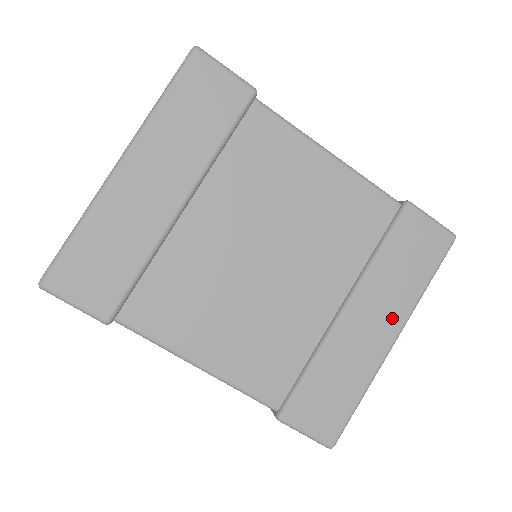
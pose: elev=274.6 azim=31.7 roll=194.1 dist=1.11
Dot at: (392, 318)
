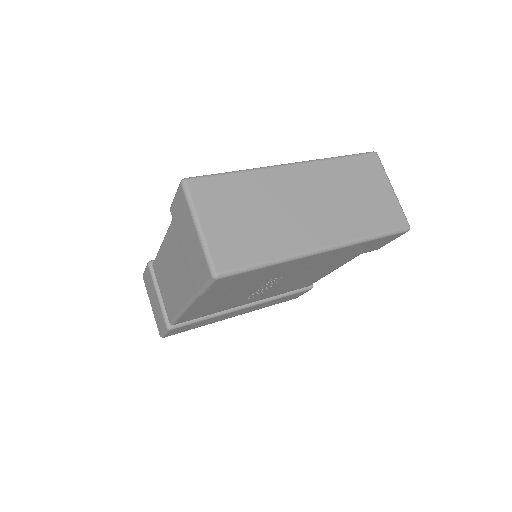
Dot at: occluded
